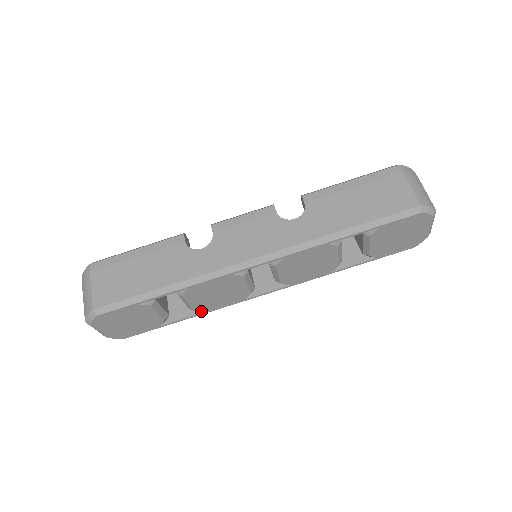
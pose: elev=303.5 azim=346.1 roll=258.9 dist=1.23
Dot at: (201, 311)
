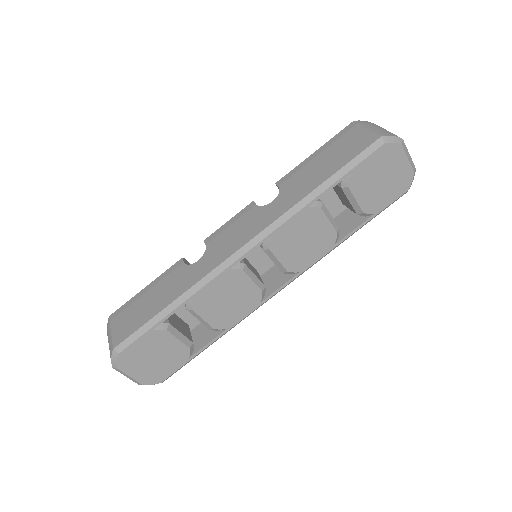
Dot at: (222, 328)
